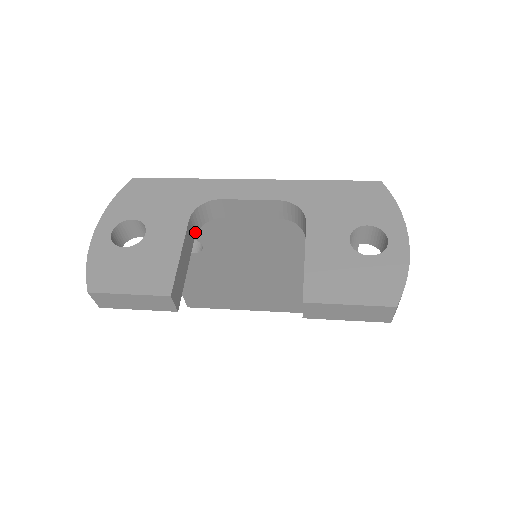
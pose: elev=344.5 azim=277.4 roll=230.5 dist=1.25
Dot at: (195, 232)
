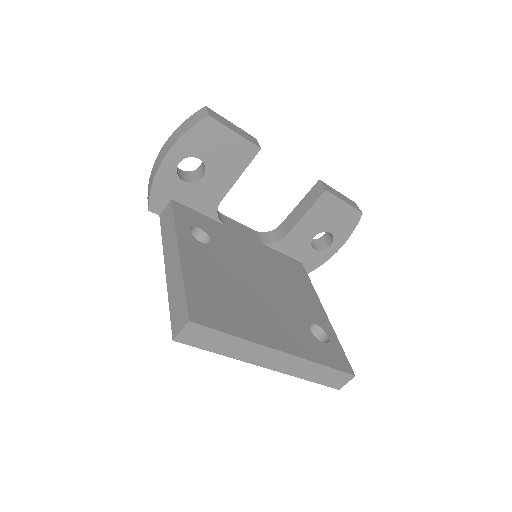
Dot at: (218, 203)
